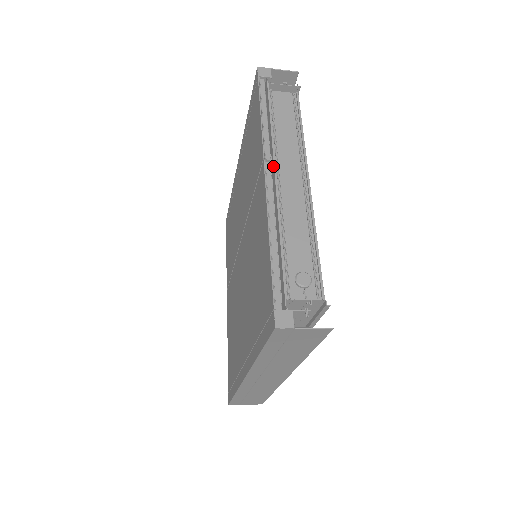
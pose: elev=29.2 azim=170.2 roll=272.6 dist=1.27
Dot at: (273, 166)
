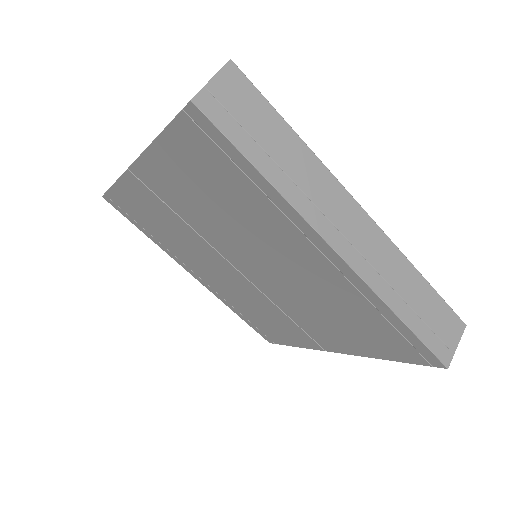
Dot at: occluded
